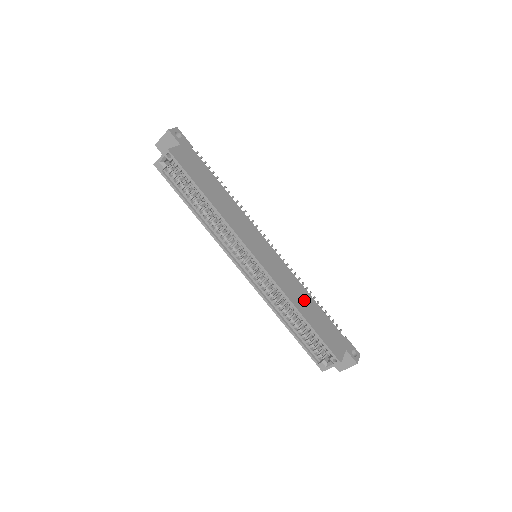
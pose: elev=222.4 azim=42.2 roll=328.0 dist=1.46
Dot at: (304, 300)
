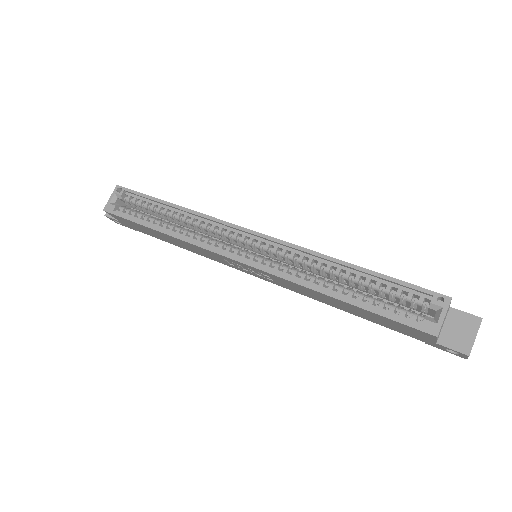
Dot at: occluded
